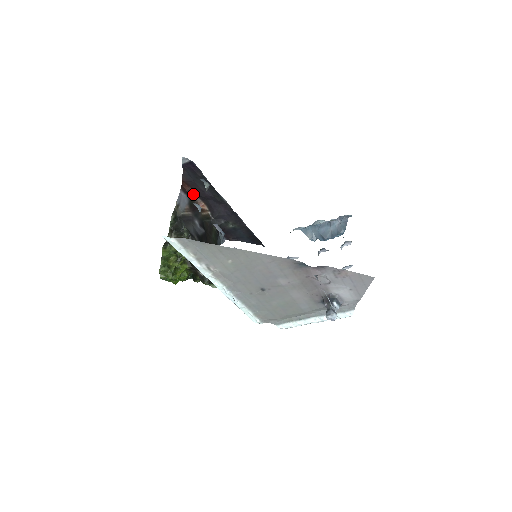
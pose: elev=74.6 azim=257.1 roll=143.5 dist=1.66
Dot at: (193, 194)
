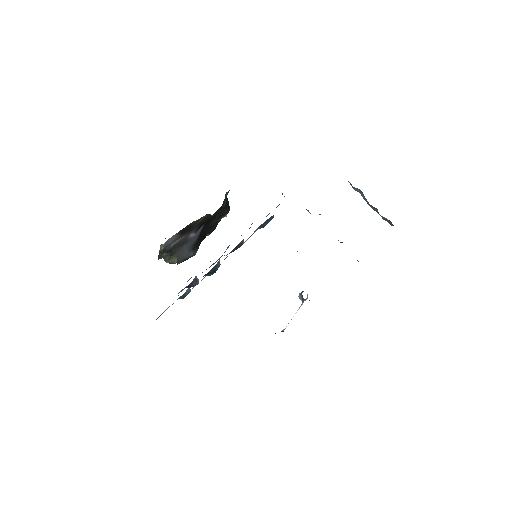
Dot at: occluded
